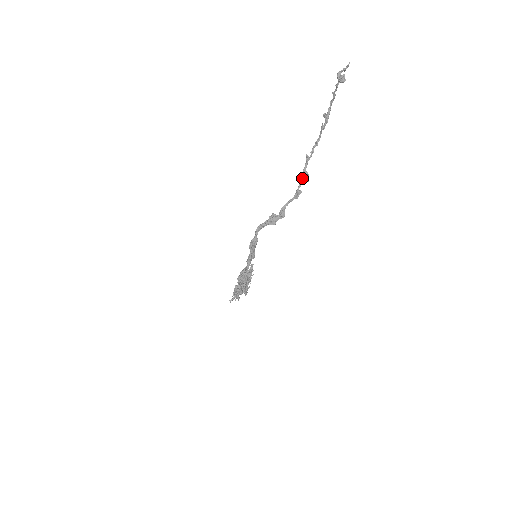
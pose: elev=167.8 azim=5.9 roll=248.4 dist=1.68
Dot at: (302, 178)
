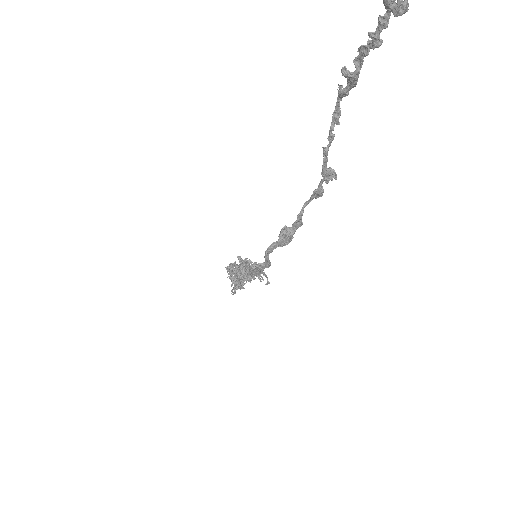
Dot at: (325, 180)
